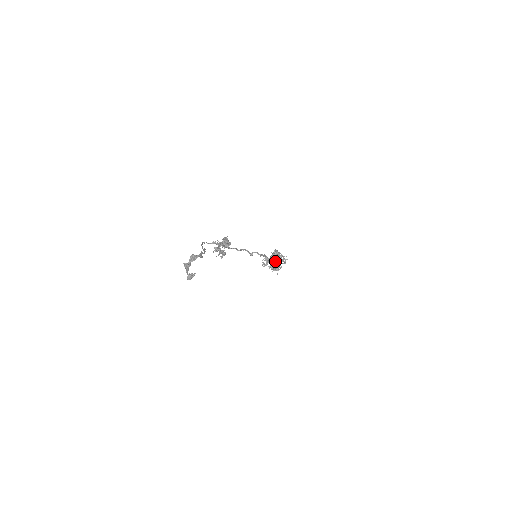
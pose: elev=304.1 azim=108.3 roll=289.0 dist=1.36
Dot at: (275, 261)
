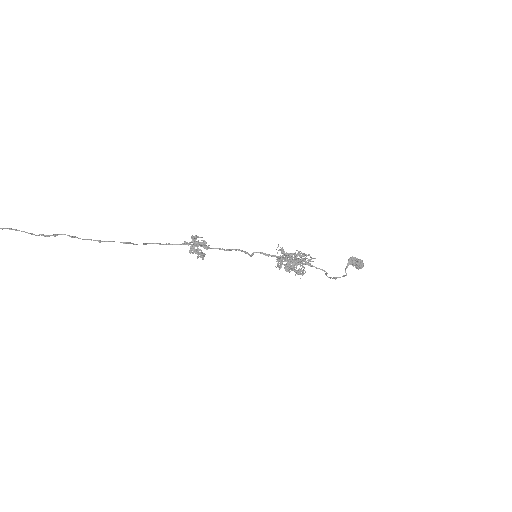
Dot at: (295, 262)
